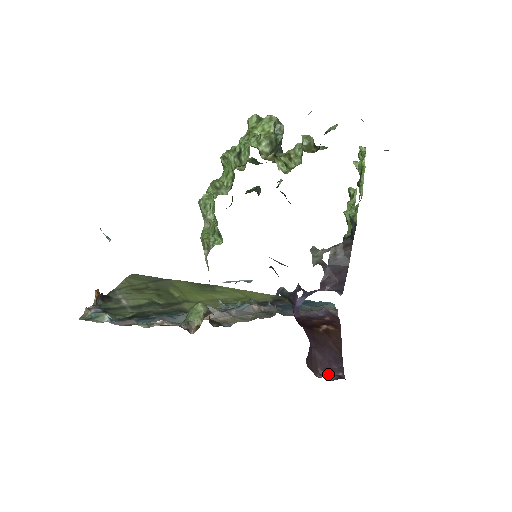
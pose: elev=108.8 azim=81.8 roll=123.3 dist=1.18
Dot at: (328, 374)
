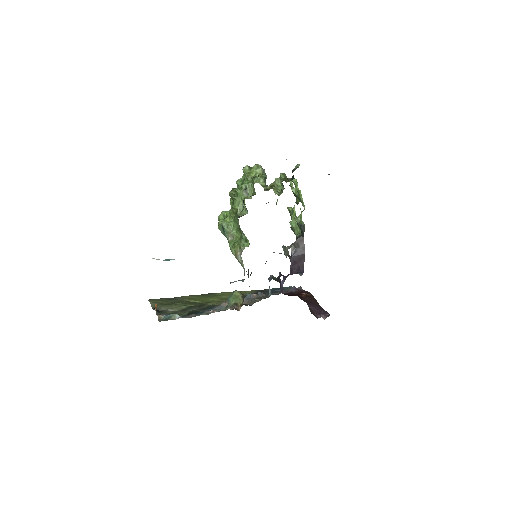
Dot at: (321, 316)
